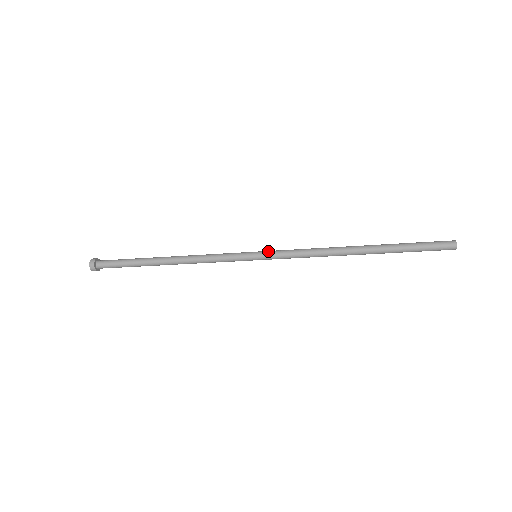
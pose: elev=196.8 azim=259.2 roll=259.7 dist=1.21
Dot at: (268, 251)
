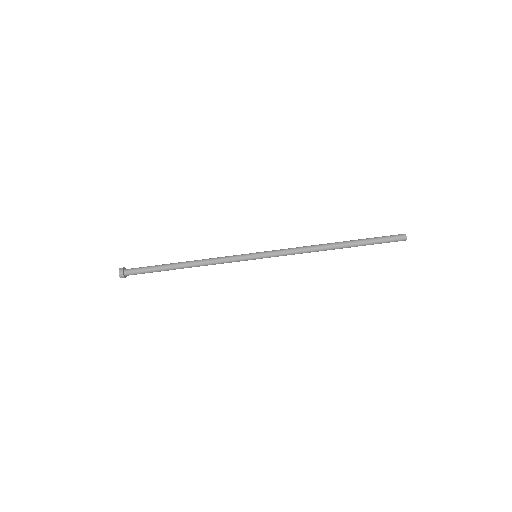
Dot at: (265, 252)
